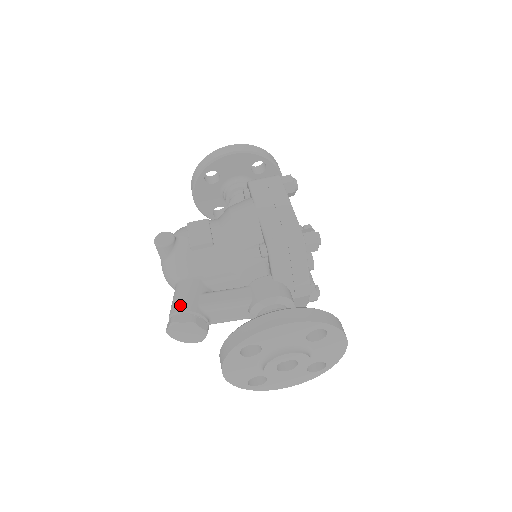
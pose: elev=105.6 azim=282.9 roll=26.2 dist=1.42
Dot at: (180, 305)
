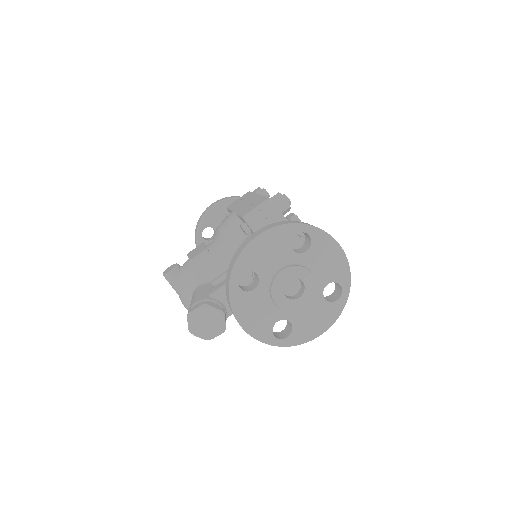
Dot at: (193, 302)
